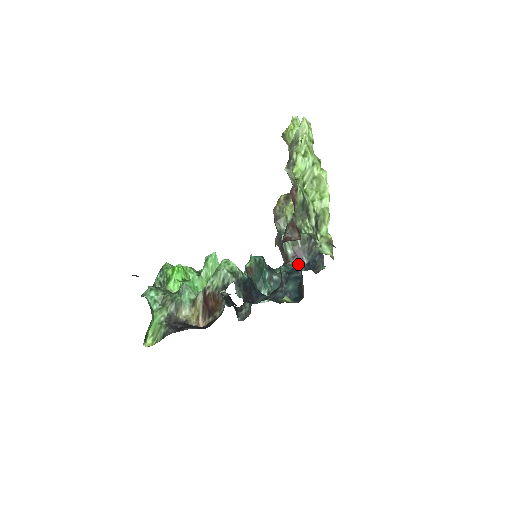
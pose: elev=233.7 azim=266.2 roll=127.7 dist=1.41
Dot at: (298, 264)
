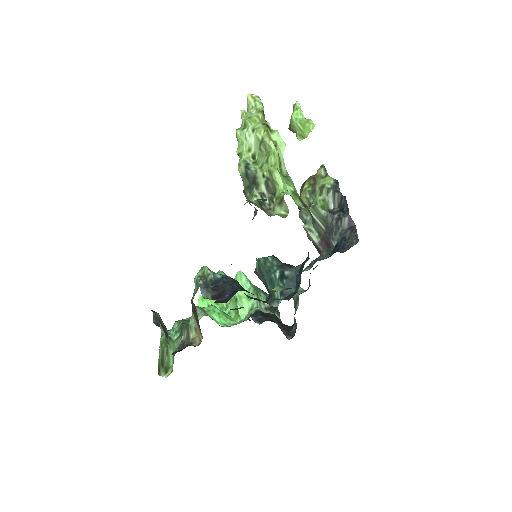
Dot at: (329, 251)
